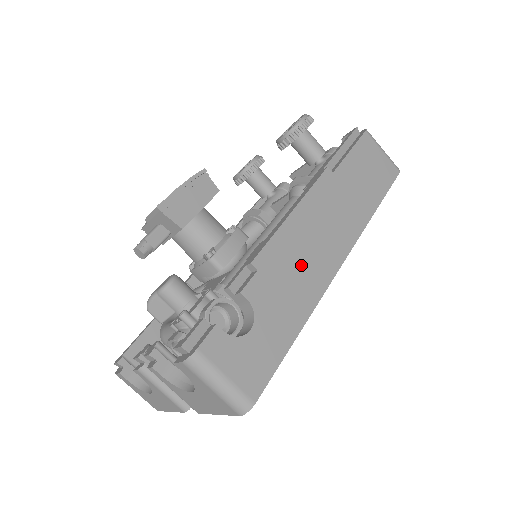
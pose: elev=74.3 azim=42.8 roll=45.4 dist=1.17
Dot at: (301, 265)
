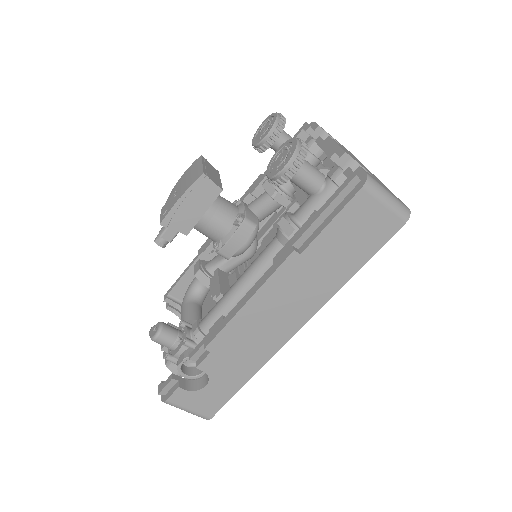
Dot at: (253, 341)
